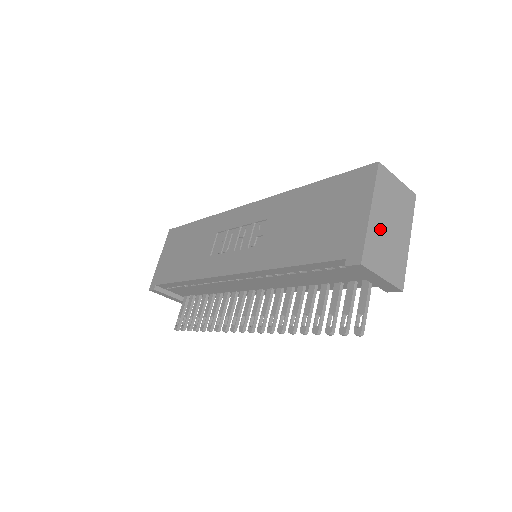
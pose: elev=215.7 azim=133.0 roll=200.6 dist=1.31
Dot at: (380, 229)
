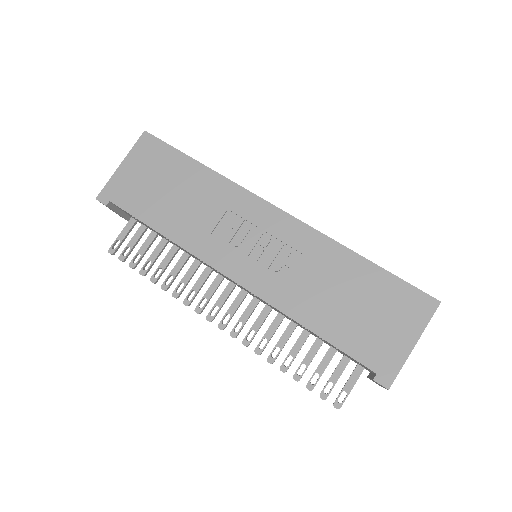
Dot at: occluded
